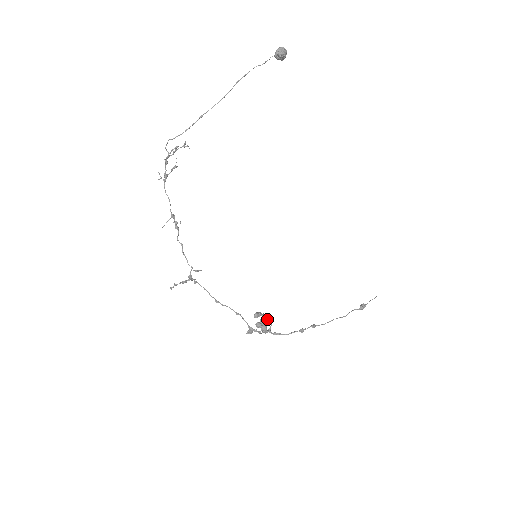
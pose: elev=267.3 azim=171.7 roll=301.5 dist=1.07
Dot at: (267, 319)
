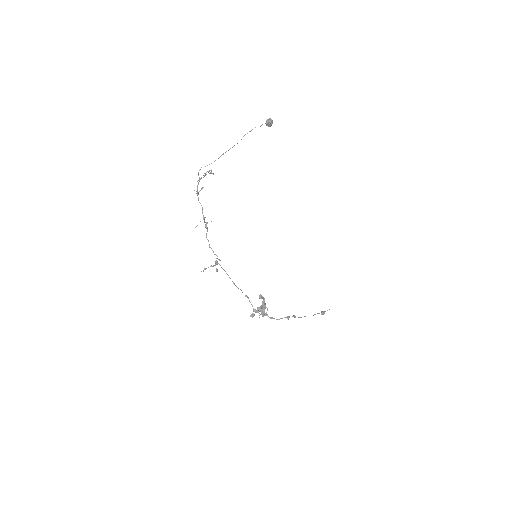
Dot at: (265, 304)
